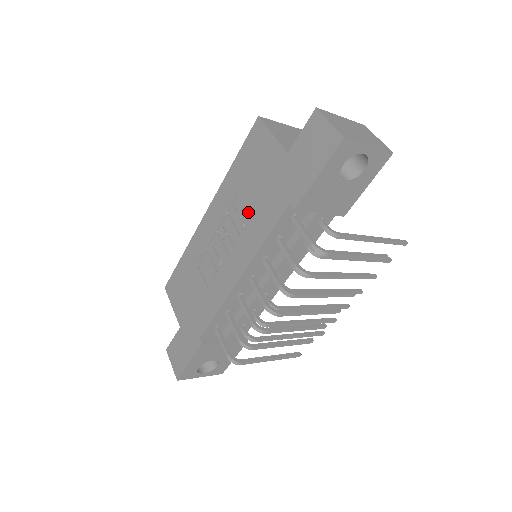
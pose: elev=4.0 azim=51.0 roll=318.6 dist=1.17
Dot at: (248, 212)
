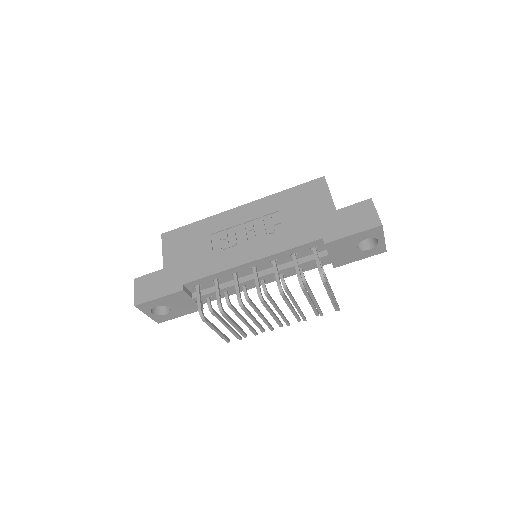
Dot at: (283, 226)
